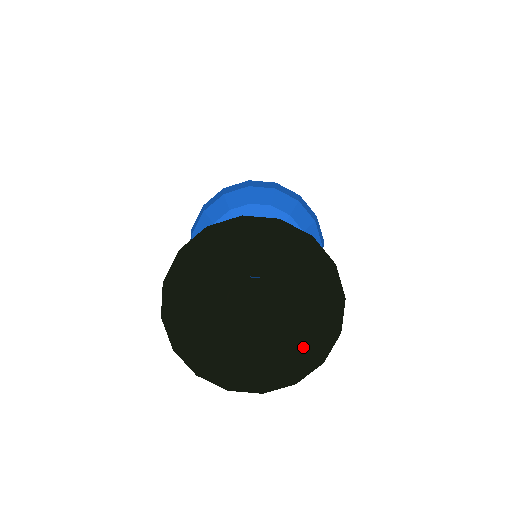
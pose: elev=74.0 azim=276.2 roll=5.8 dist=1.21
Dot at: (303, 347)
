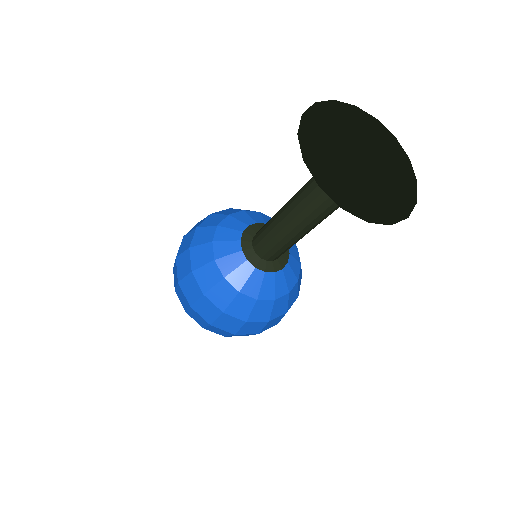
Dot at: (381, 206)
